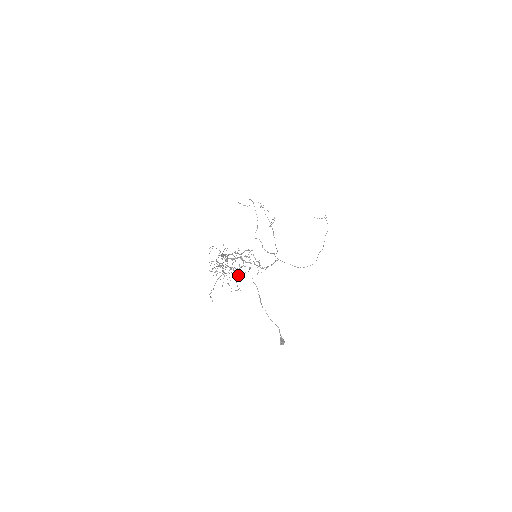
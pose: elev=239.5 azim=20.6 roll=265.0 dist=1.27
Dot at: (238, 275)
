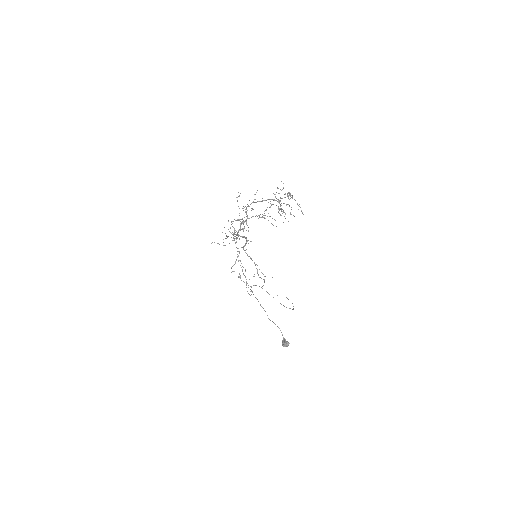
Dot at: occluded
